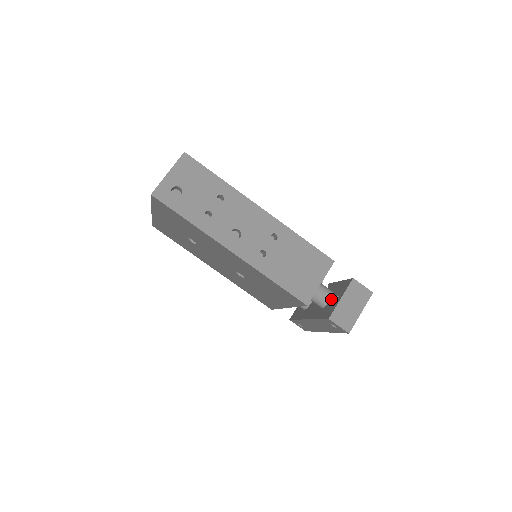
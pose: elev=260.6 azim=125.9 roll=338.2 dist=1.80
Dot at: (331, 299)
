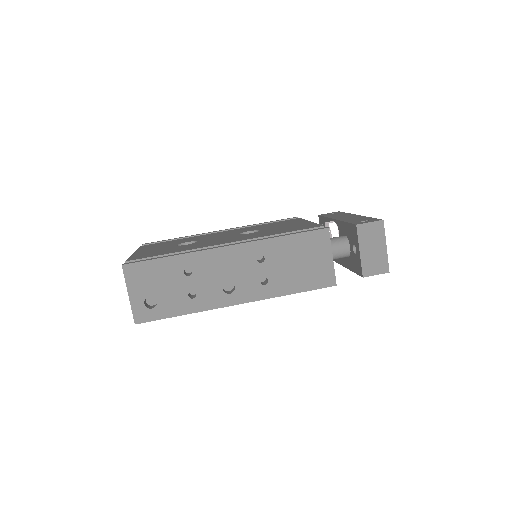
Dot at: (350, 248)
